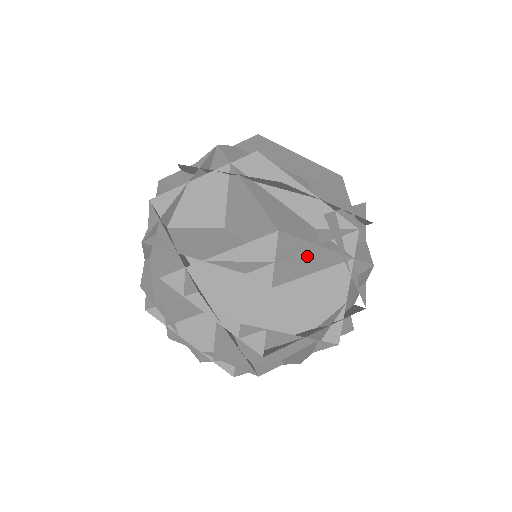
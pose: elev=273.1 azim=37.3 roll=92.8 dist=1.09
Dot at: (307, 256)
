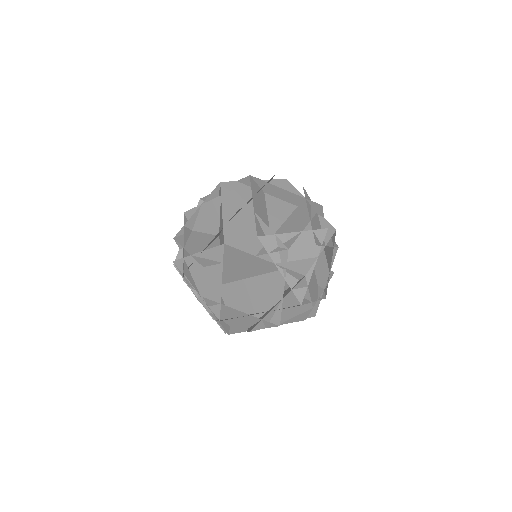
Dot at: (253, 262)
